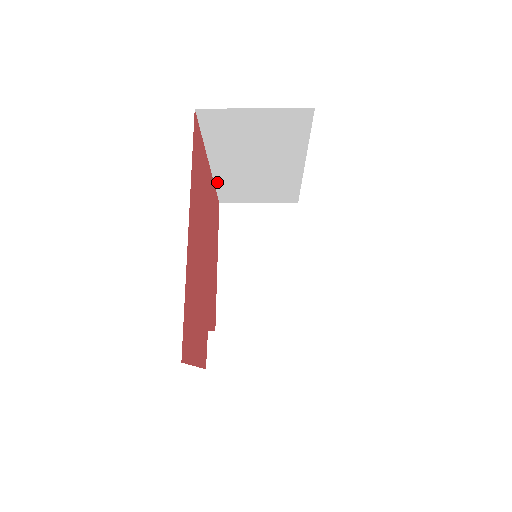
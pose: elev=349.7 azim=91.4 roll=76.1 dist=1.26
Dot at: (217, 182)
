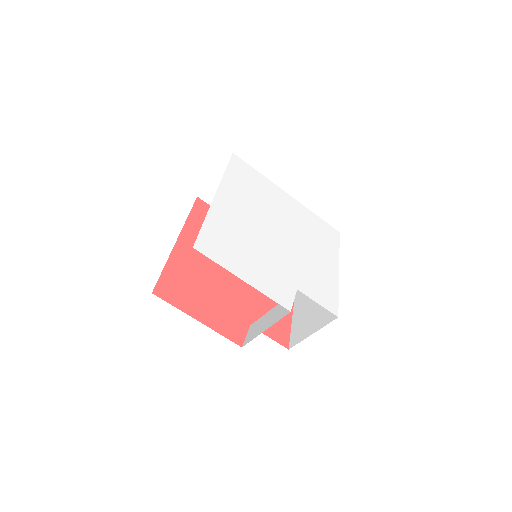
Dot at: occluded
